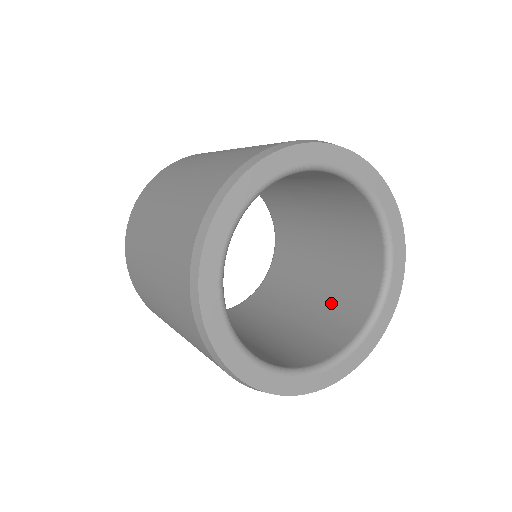
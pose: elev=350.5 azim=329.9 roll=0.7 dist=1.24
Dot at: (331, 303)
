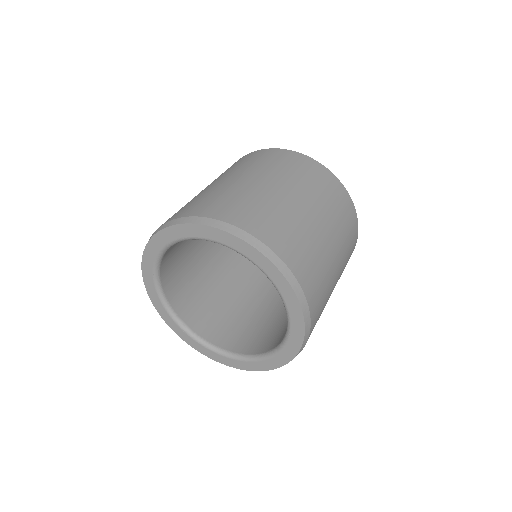
Dot at: occluded
